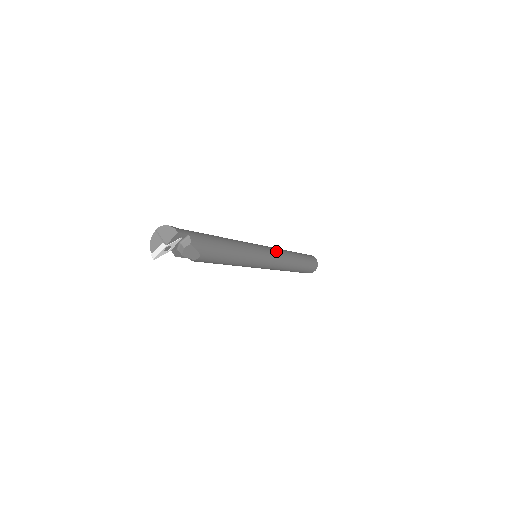
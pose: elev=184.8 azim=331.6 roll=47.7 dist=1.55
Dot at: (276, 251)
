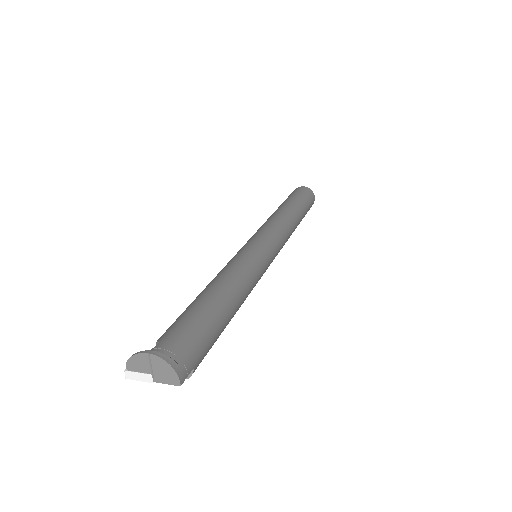
Dot at: (282, 245)
